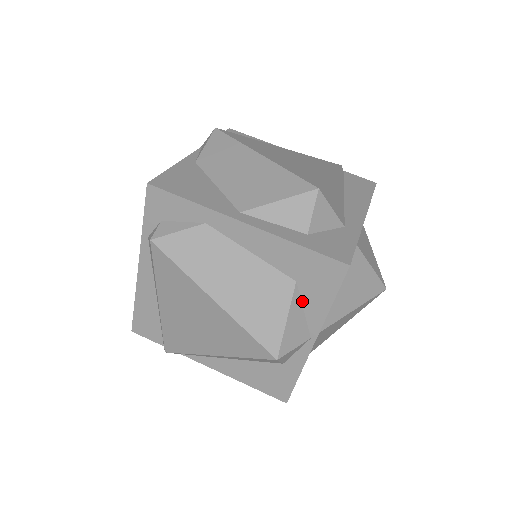
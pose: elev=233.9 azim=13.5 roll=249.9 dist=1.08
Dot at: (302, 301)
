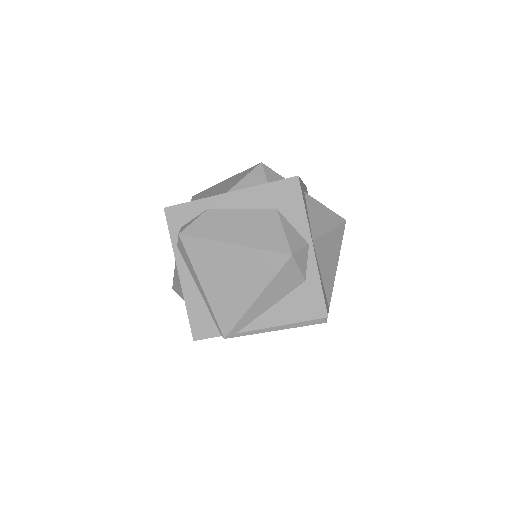
Dot at: (288, 220)
